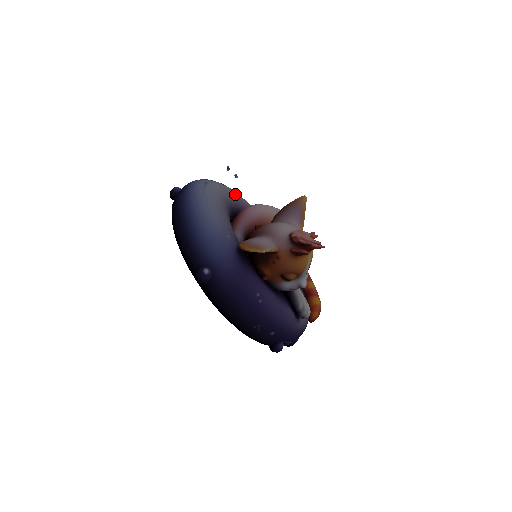
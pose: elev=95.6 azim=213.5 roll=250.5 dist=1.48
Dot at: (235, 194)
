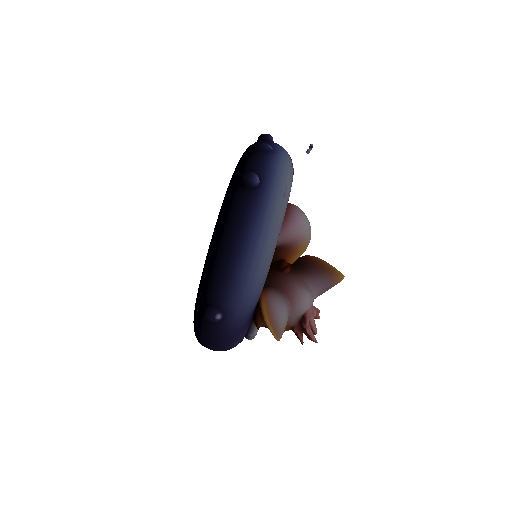
Dot at: occluded
